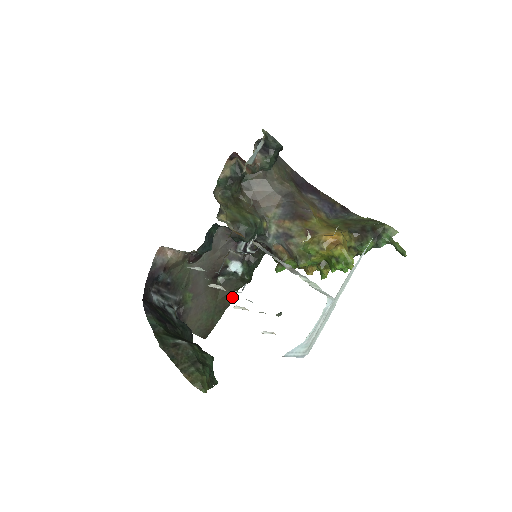
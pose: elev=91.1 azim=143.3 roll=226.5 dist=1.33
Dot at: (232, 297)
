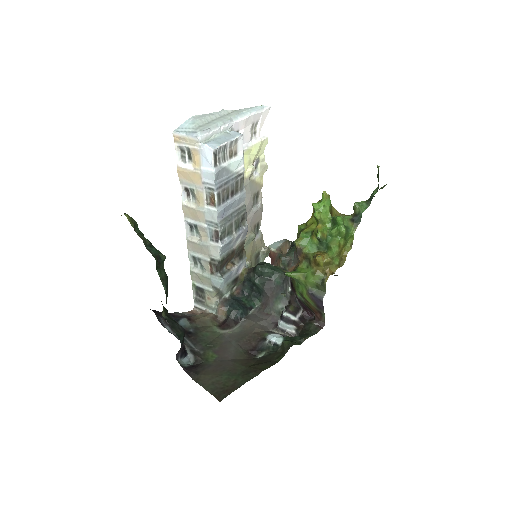
Dot at: (269, 366)
